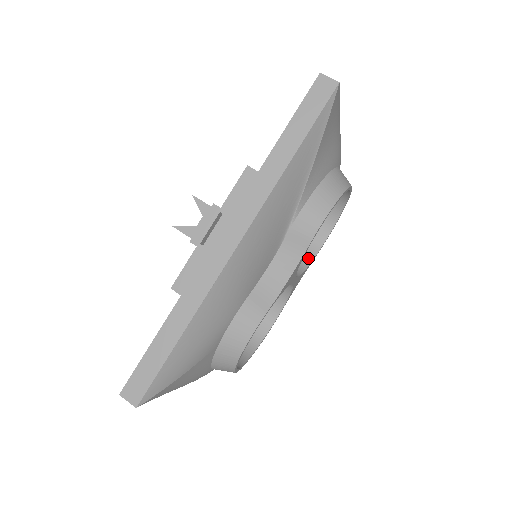
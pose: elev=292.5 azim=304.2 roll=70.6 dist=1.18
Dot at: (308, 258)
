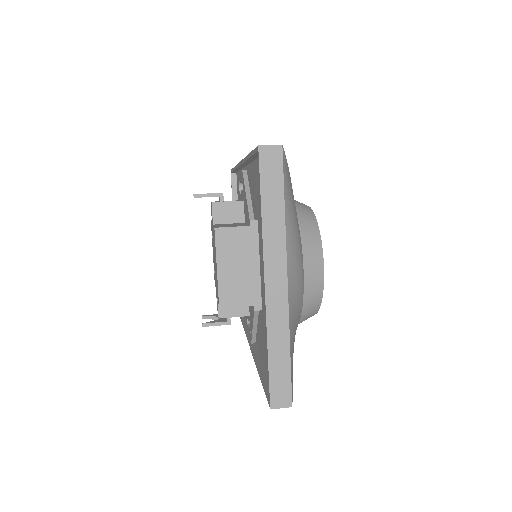
Dot at: occluded
